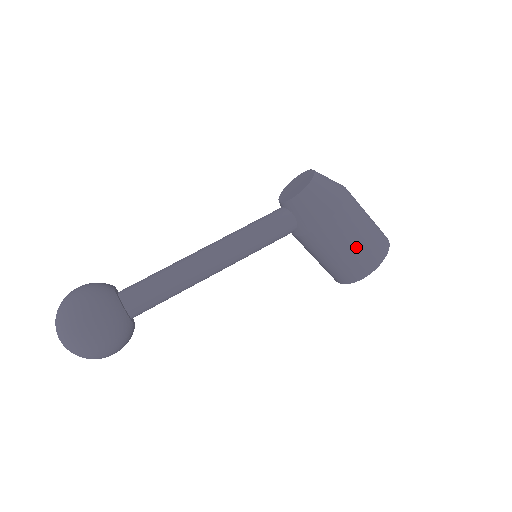
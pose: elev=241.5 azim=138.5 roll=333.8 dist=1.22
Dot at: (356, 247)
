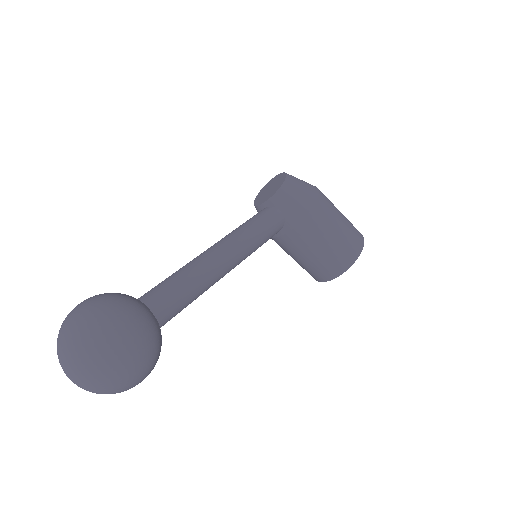
Dot at: (341, 230)
